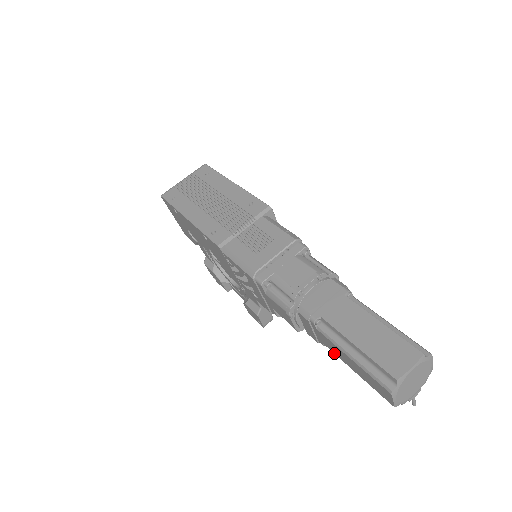
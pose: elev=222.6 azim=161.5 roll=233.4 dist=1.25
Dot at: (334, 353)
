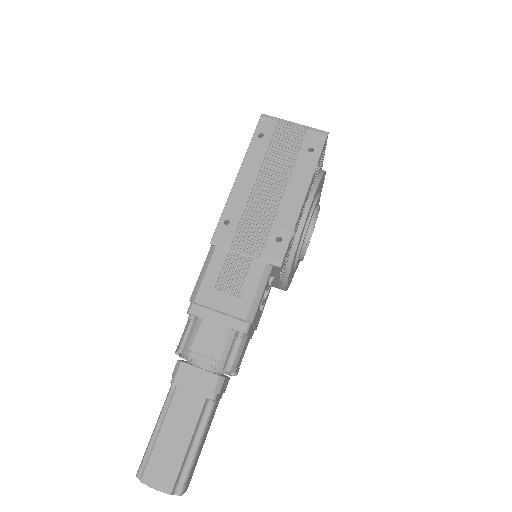
Dot at: occluded
